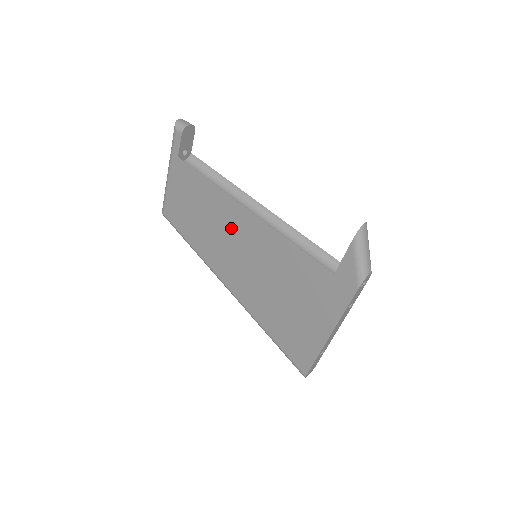
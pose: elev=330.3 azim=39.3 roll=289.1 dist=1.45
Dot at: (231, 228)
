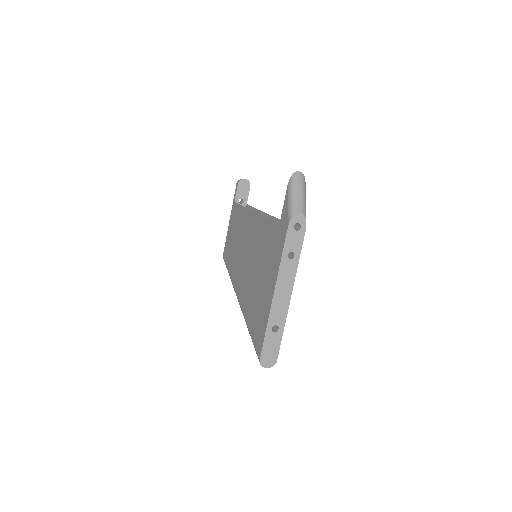
Dot at: (245, 235)
